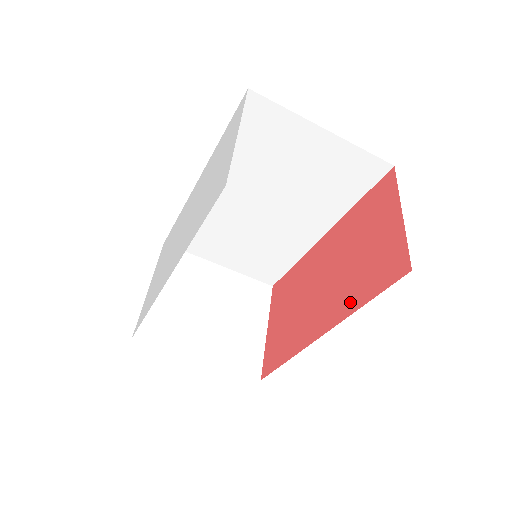
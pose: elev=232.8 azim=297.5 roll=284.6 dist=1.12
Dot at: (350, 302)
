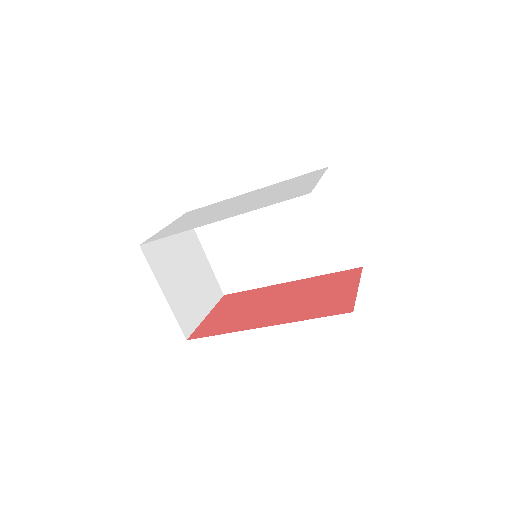
Dot at: (298, 316)
